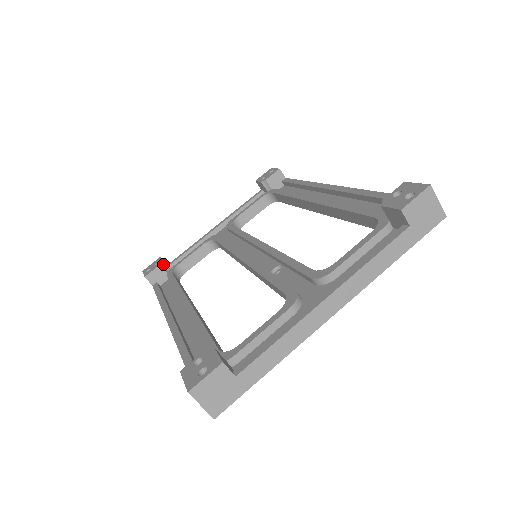
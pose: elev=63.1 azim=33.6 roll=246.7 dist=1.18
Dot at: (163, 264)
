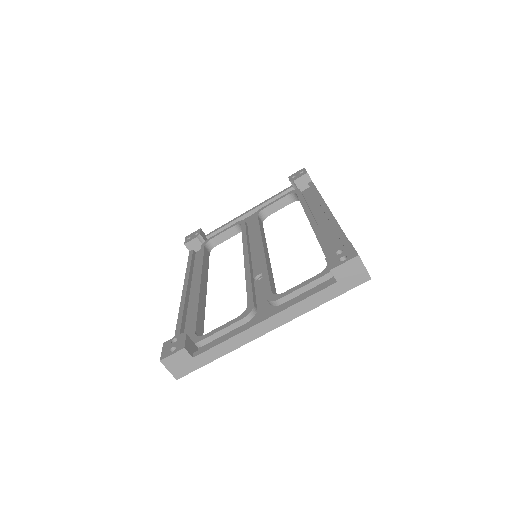
Dot at: (200, 236)
